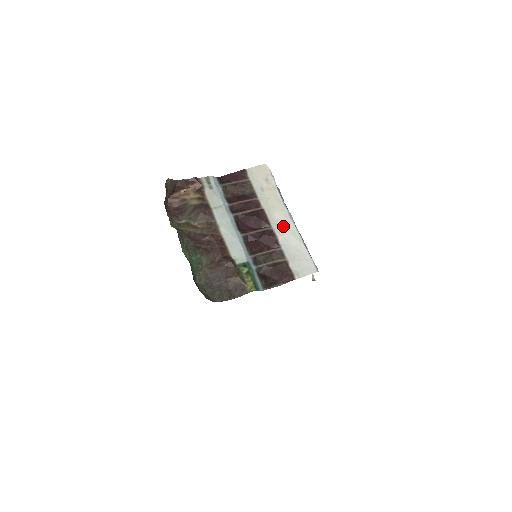
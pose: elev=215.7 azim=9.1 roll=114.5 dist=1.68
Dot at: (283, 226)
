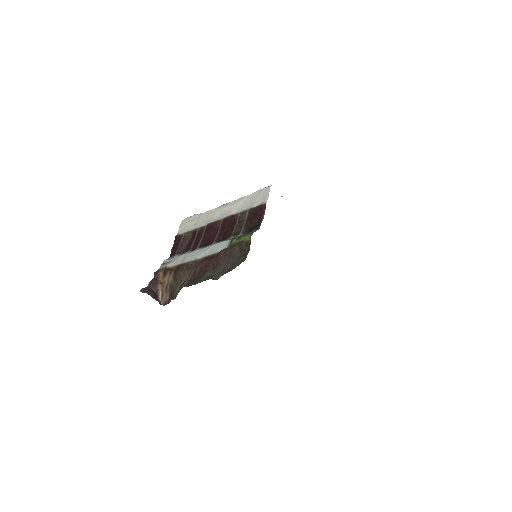
Dot at: (226, 210)
